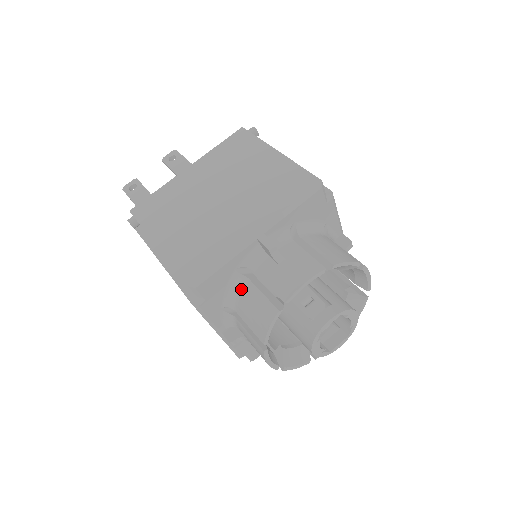
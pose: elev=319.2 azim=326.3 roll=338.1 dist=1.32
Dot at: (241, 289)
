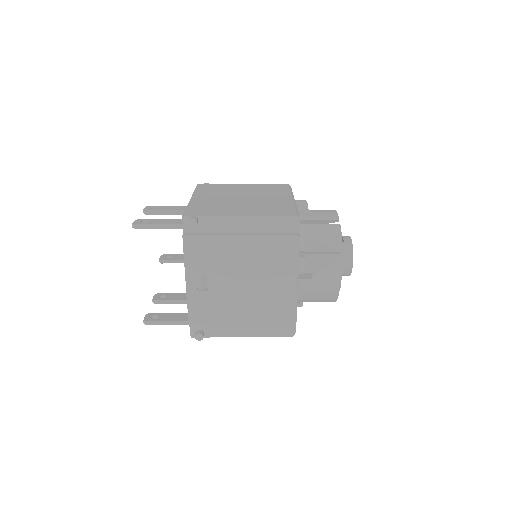
Dot at: (304, 232)
